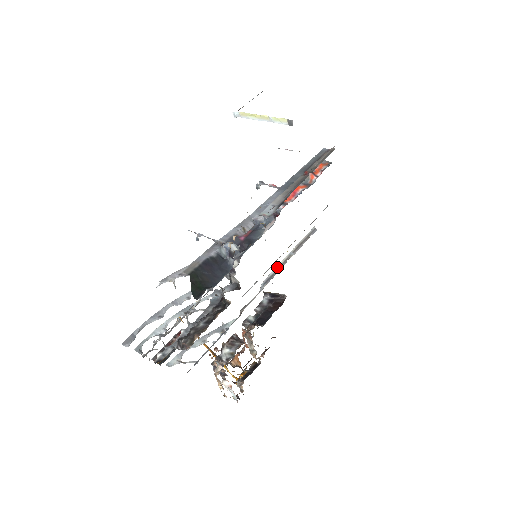
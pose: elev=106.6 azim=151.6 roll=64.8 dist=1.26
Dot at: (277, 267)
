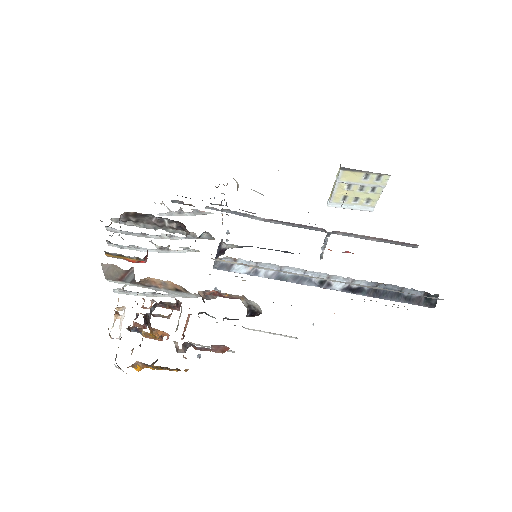
Dot at: occluded
